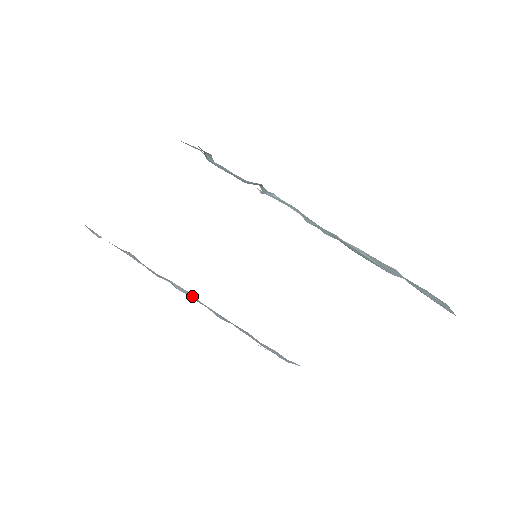
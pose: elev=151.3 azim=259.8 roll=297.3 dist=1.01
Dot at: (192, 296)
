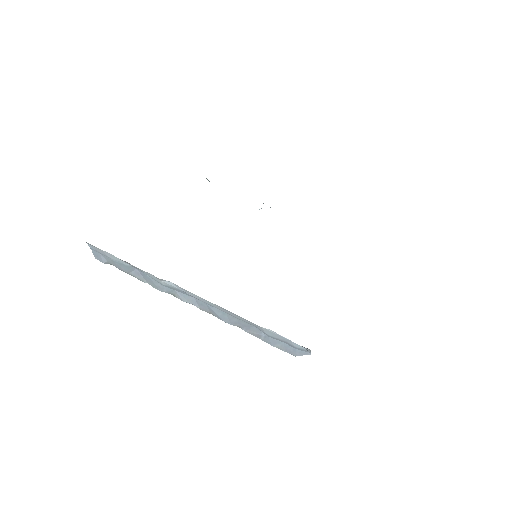
Dot at: (197, 303)
